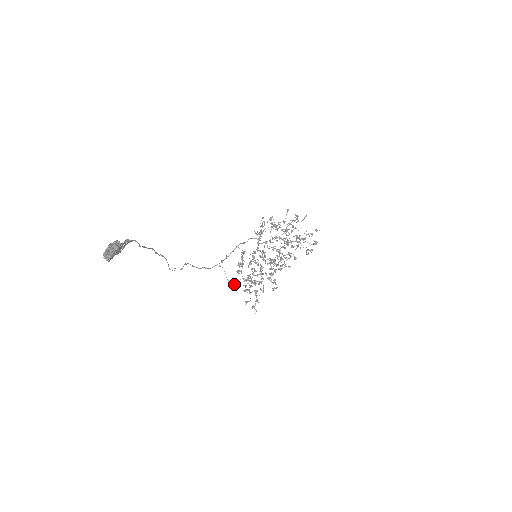
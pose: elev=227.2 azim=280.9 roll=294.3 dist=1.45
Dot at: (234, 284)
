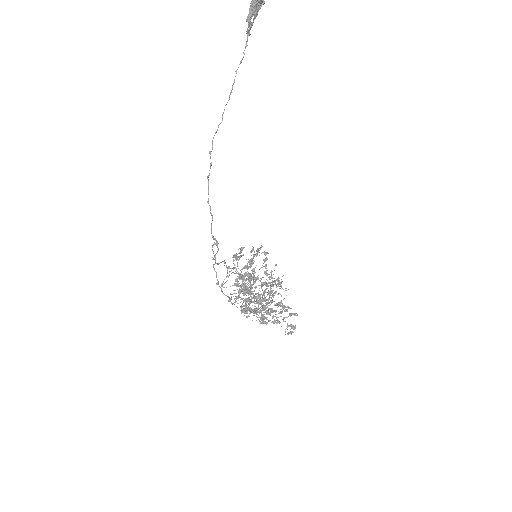
Dot at: occluded
